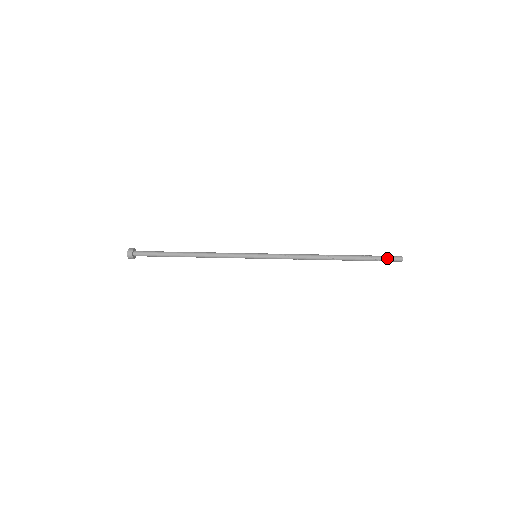
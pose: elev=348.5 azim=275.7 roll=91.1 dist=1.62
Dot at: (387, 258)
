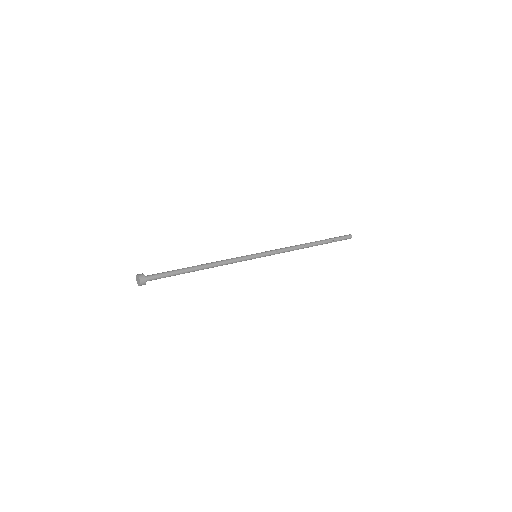
Dot at: (343, 239)
